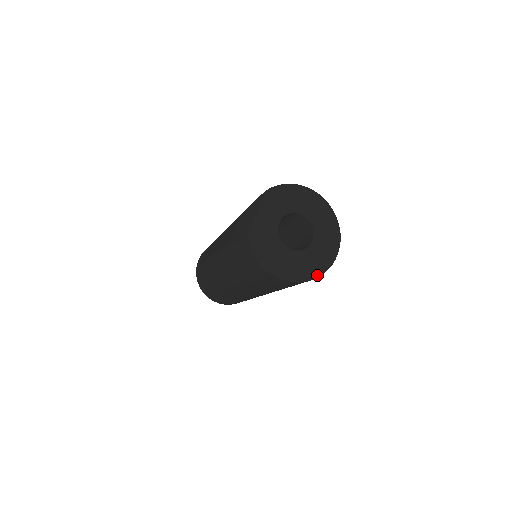
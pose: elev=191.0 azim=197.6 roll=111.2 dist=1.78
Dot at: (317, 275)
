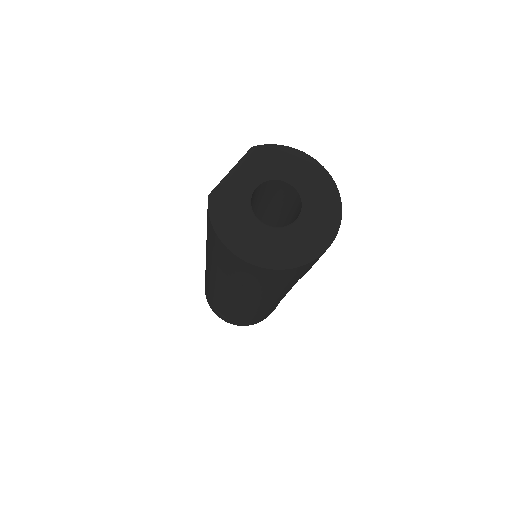
Dot at: (290, 264)
